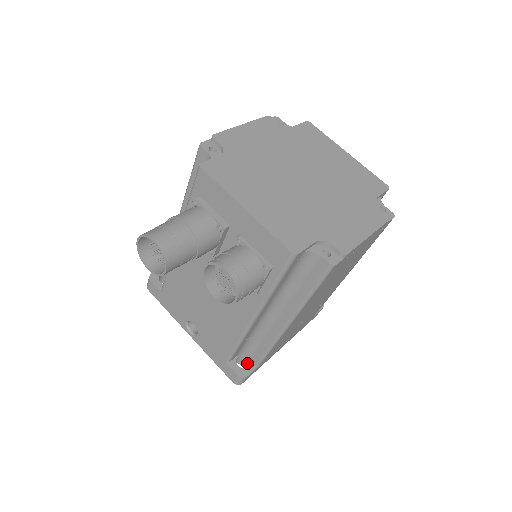
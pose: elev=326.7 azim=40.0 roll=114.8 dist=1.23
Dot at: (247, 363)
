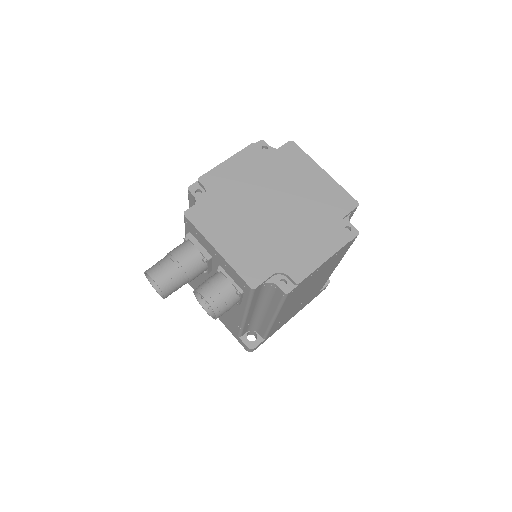
Dot at: (256, 336)
